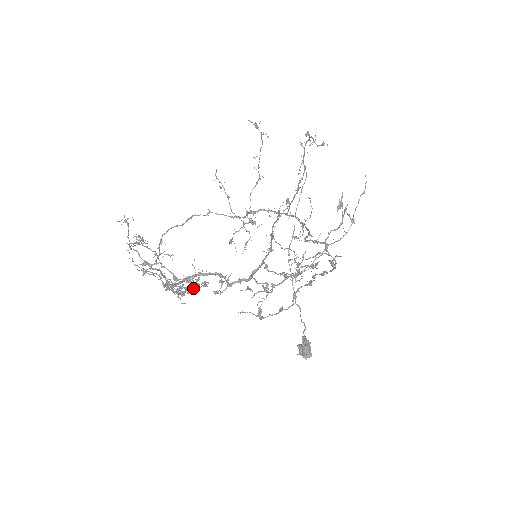
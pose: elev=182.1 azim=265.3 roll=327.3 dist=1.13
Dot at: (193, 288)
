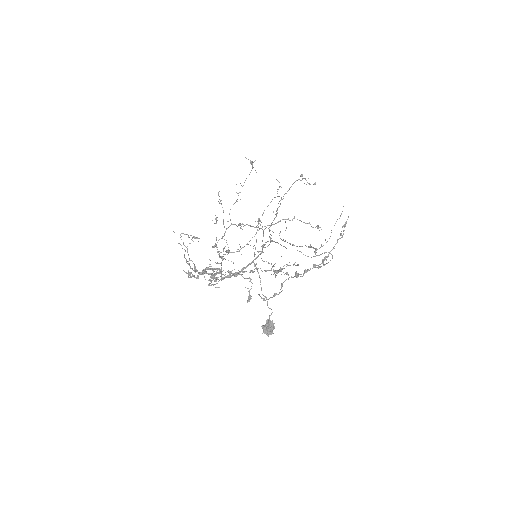
Dot at: occluded
